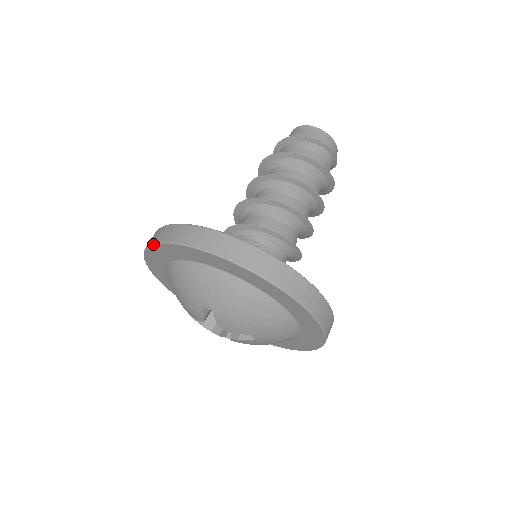
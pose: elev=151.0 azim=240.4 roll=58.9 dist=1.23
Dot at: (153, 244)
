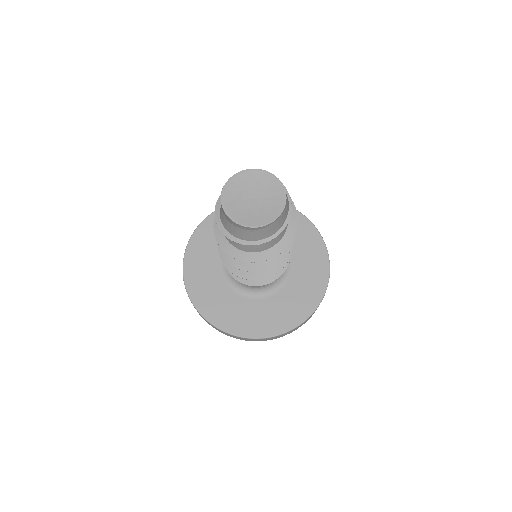
Dot at: (223, 333)
